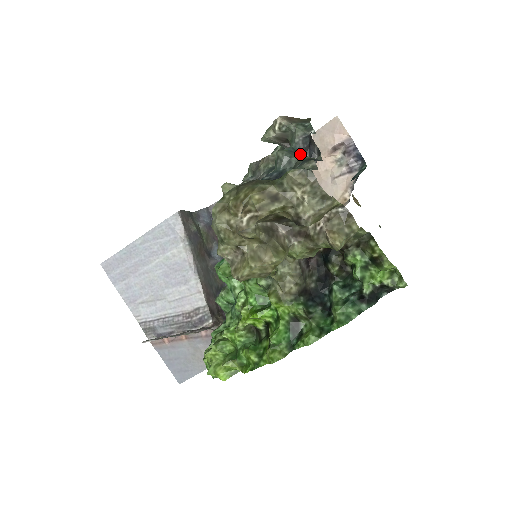
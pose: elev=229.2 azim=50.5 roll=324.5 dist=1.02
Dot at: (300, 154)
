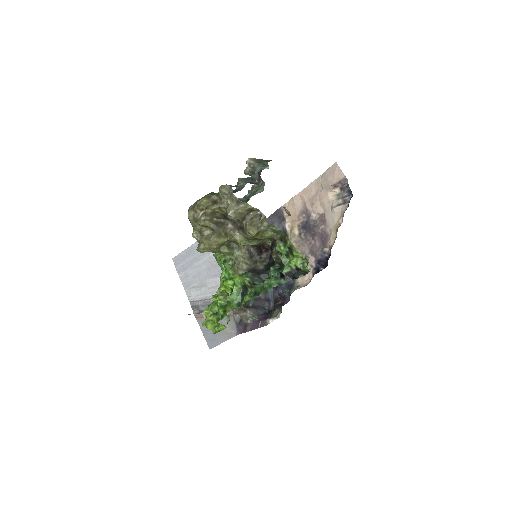
Dot at: (253, 181)
